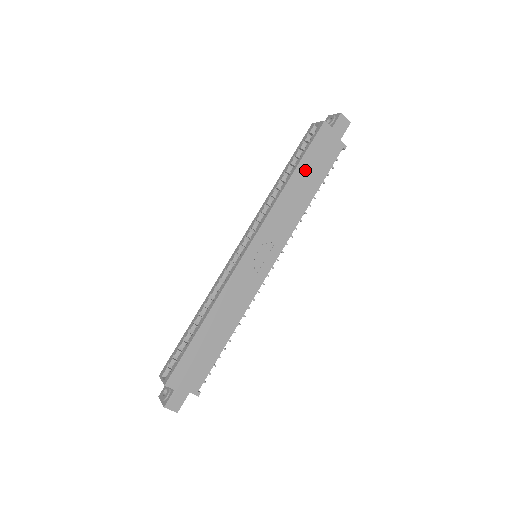
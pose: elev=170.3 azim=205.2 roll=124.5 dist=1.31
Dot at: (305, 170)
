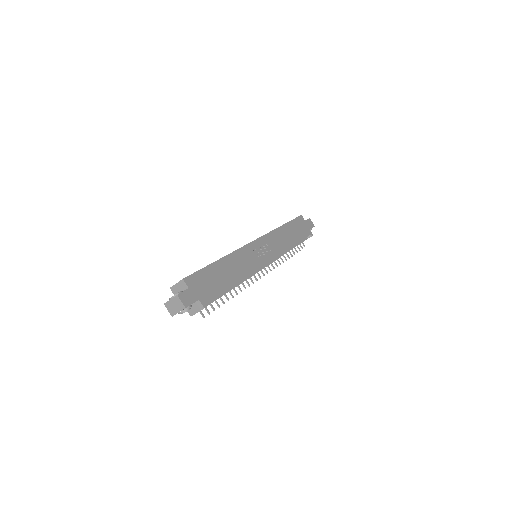
Dot at: (291, 228)
